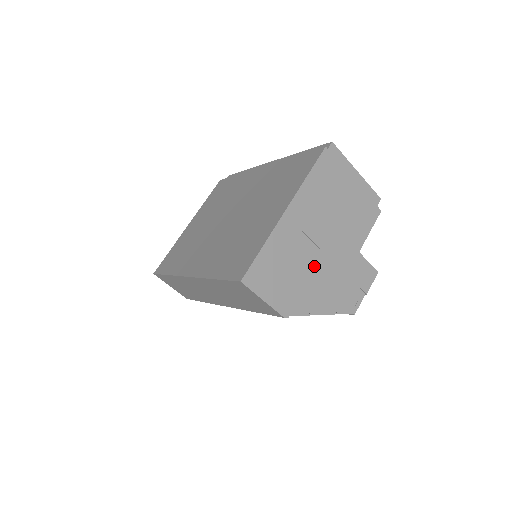
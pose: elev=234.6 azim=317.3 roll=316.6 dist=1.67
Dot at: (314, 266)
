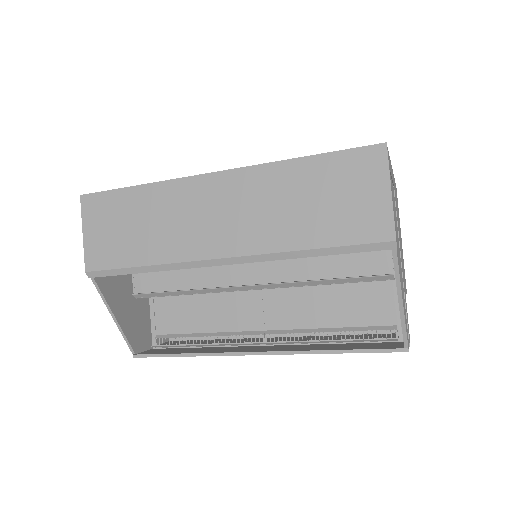
Dot at: (398, 246)
